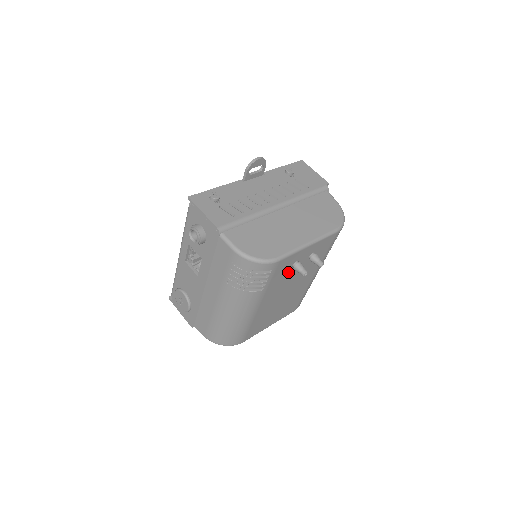
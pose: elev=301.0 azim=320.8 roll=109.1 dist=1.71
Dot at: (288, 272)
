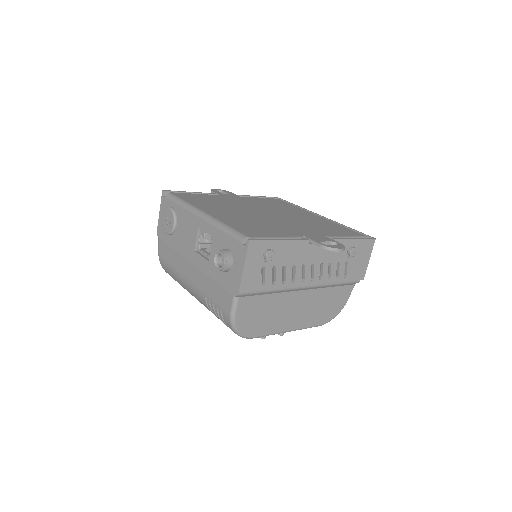
Dot at: occluded
